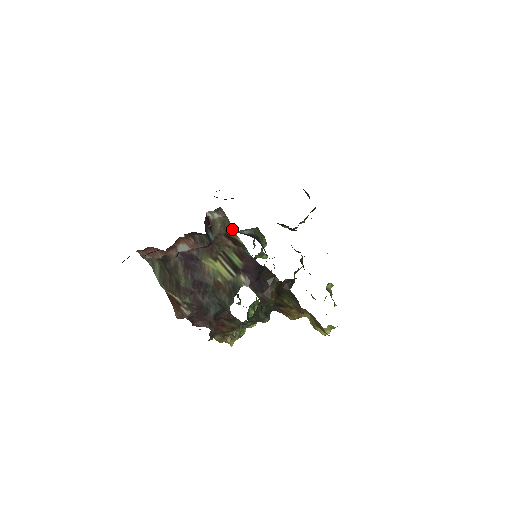
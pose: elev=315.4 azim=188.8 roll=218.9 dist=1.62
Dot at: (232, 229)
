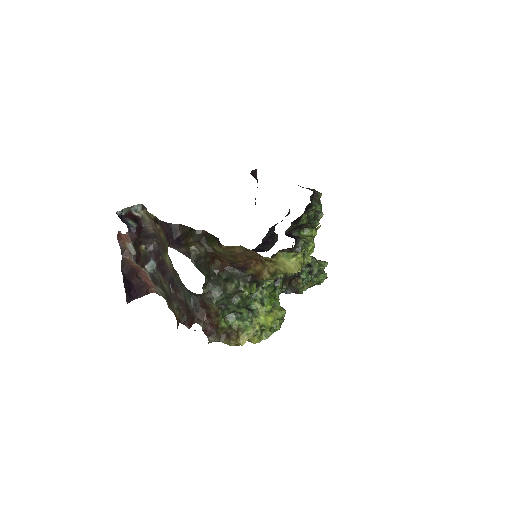
Dot at: (148, 212)
